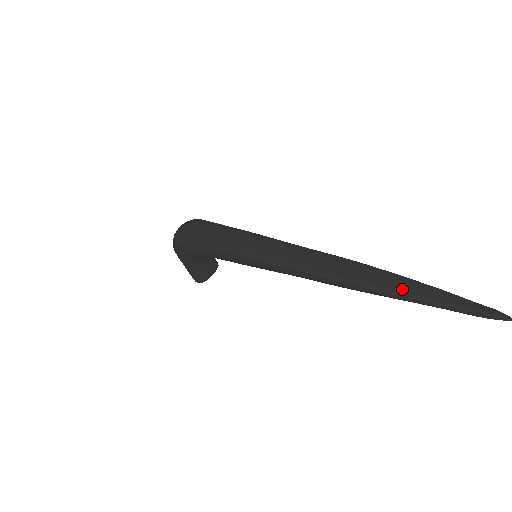
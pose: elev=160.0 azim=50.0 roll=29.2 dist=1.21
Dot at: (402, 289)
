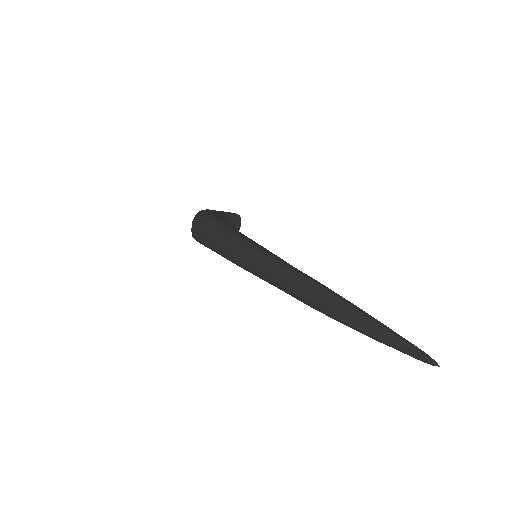
Dot at: (358, 327)
